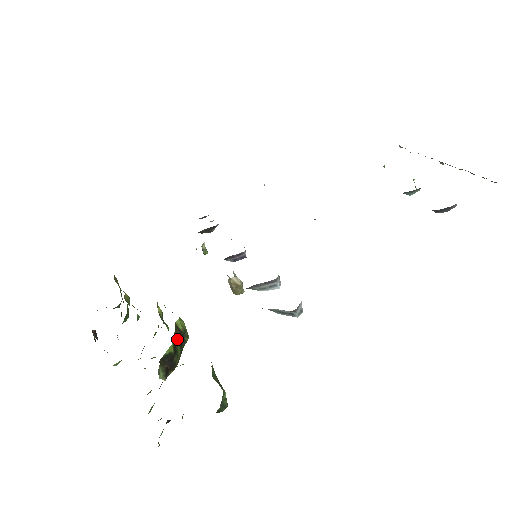
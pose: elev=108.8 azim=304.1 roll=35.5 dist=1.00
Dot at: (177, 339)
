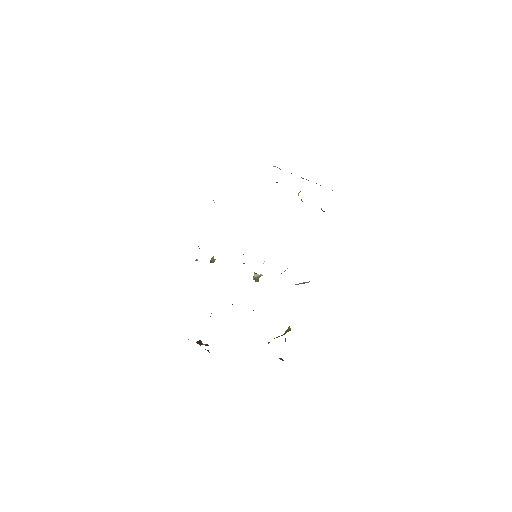
Dot at: occluded
